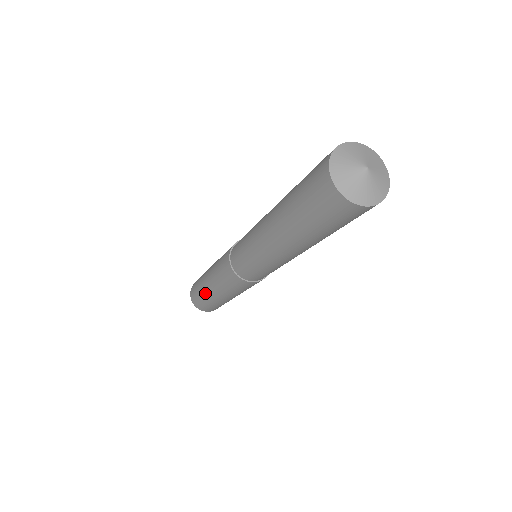
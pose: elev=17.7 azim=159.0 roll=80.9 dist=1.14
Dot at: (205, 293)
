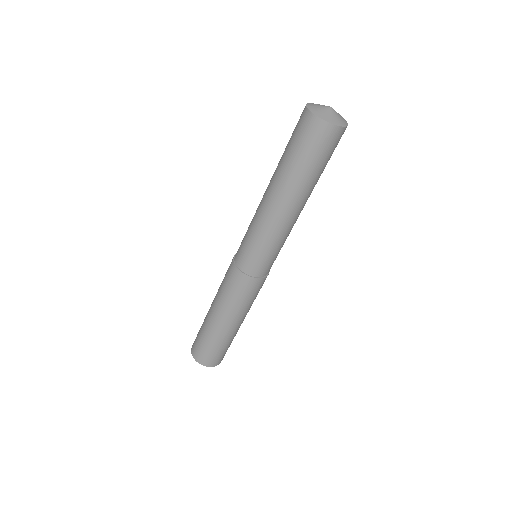
Dot at: (209, 329)
